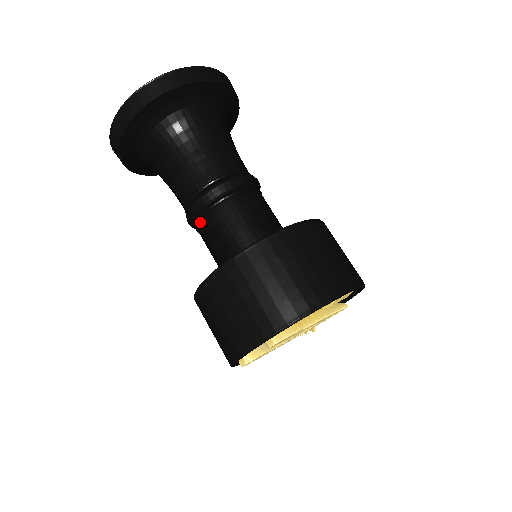
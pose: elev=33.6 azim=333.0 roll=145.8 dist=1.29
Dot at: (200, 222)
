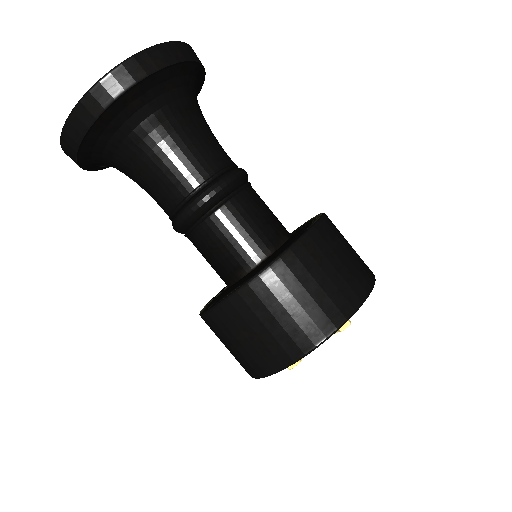
Dot at: (211, 215)
